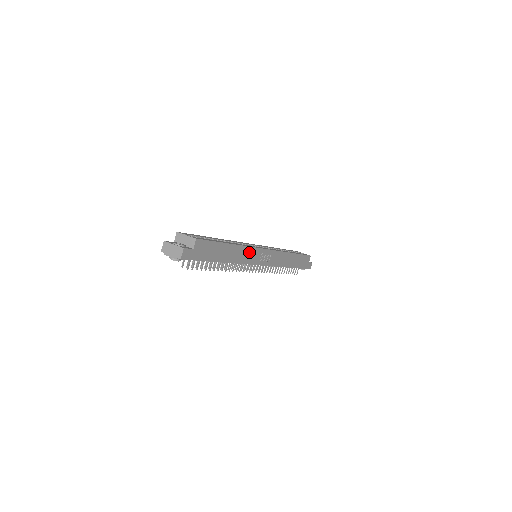
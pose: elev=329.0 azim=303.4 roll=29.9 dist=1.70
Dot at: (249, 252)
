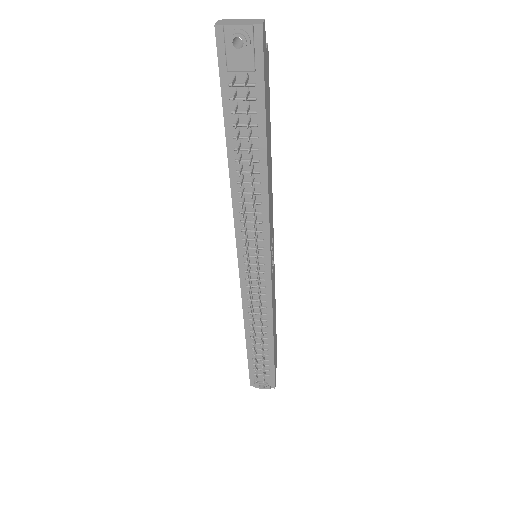
Dot at: (271, 207)
